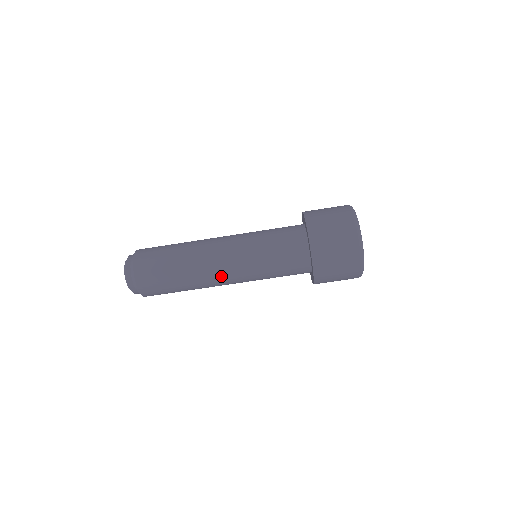
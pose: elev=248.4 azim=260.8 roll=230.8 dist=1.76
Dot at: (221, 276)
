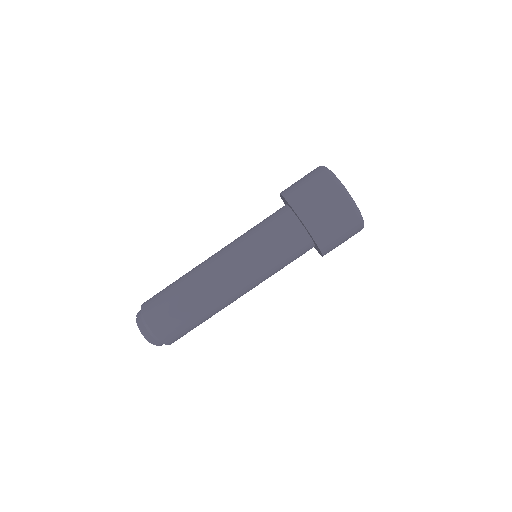
Dot at: (234, 293)
